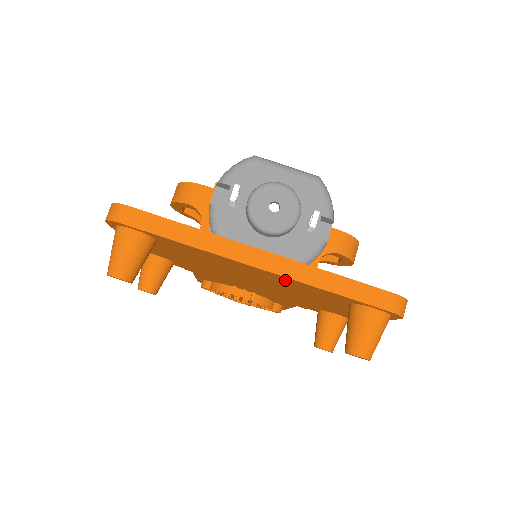
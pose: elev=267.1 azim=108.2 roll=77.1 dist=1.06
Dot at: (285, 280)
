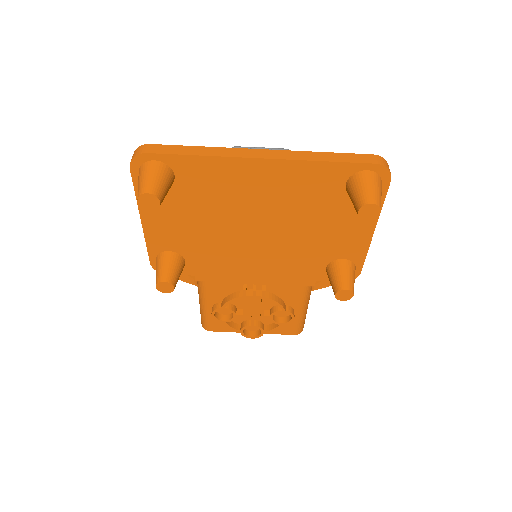
Dot at: (287, 173)
